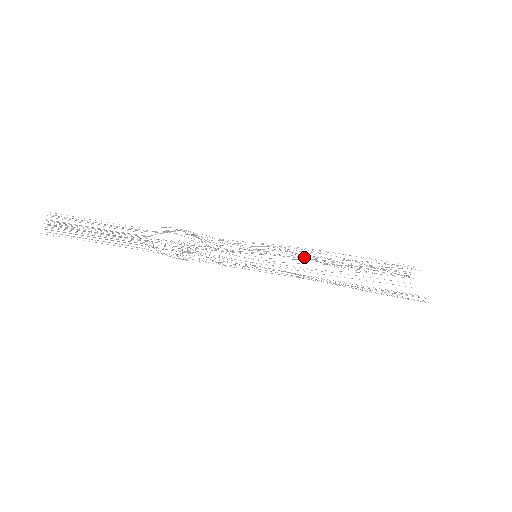
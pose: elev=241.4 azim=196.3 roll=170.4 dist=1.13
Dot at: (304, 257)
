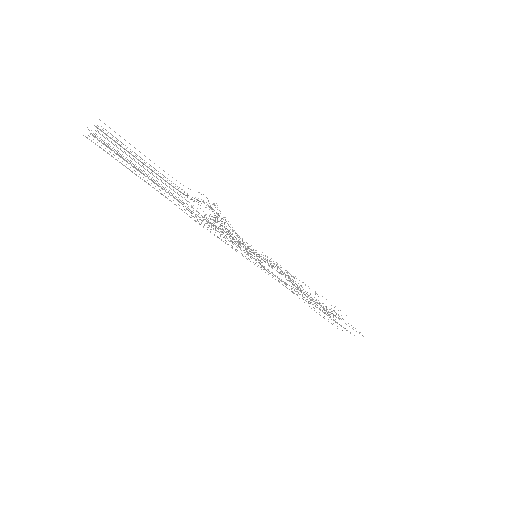
Dot at: (284, 273)
